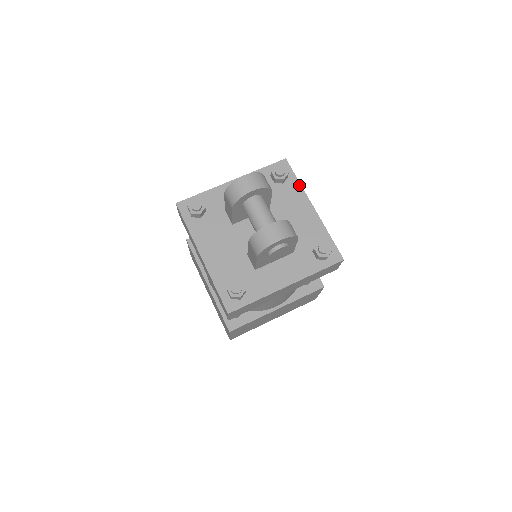
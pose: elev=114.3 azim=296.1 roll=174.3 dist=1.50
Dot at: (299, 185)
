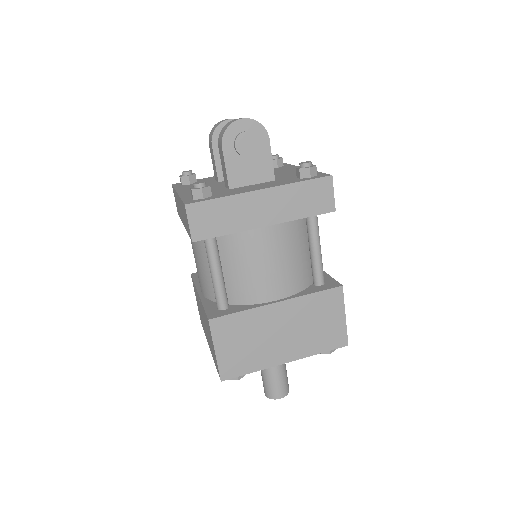
Dot at: (294, 166)
